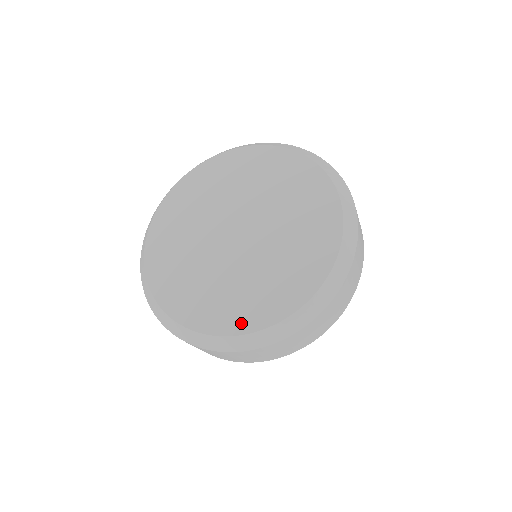
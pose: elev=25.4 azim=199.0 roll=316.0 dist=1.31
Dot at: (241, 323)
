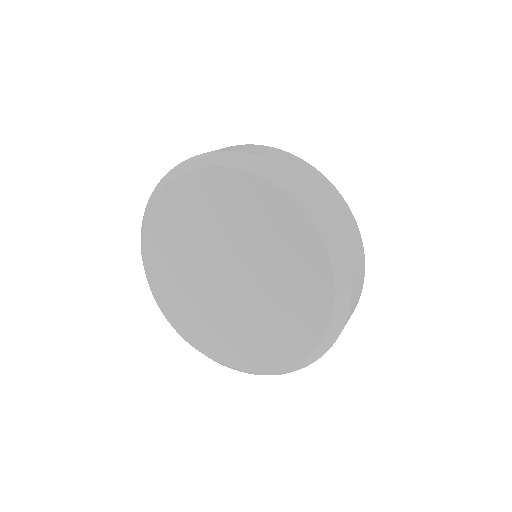
Dot at: (210, 350)
